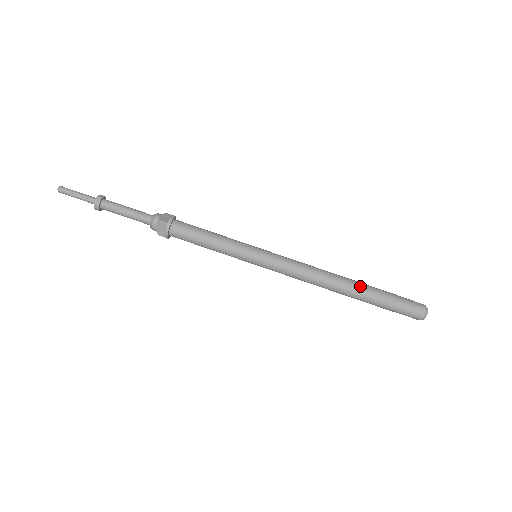
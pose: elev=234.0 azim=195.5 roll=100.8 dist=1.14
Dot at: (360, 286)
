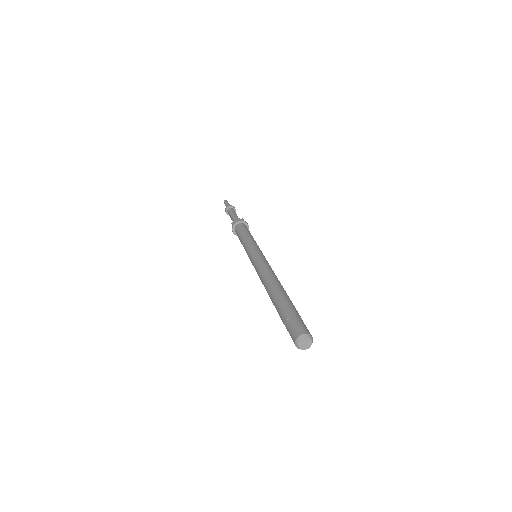
Dot at: (288, 296)
